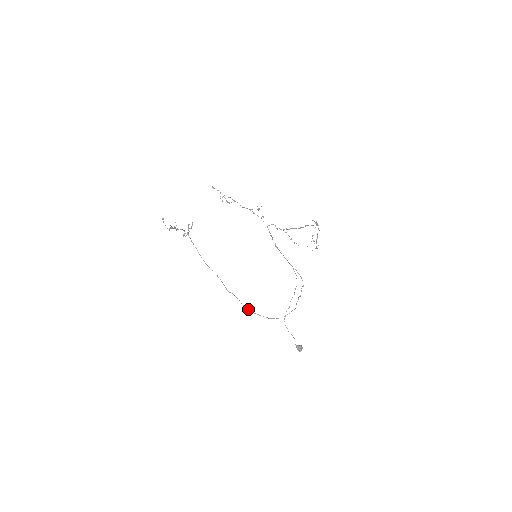
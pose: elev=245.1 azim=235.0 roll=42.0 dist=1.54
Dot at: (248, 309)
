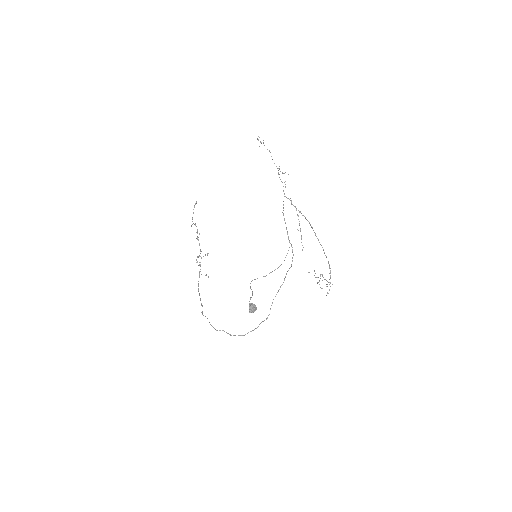
Dot at: (212, 326)
